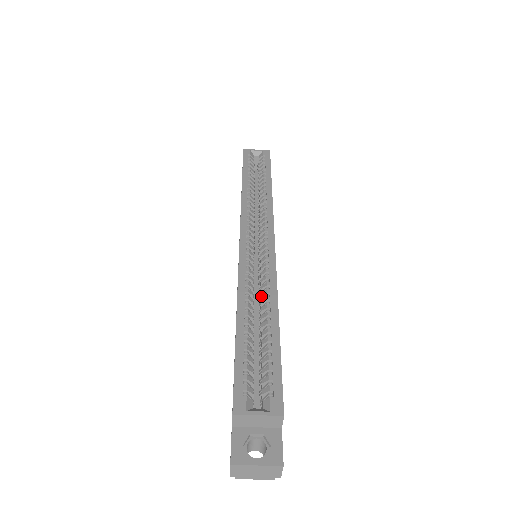
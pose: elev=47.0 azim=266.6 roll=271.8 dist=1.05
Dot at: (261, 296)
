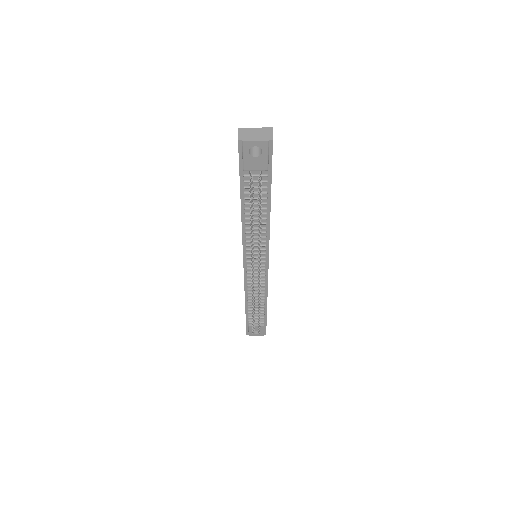
Dot at: occluded
